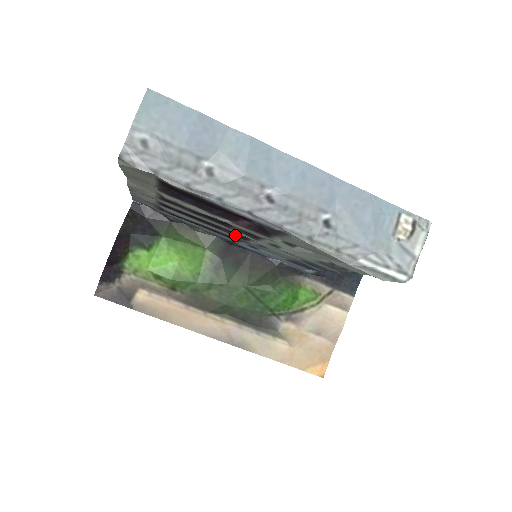
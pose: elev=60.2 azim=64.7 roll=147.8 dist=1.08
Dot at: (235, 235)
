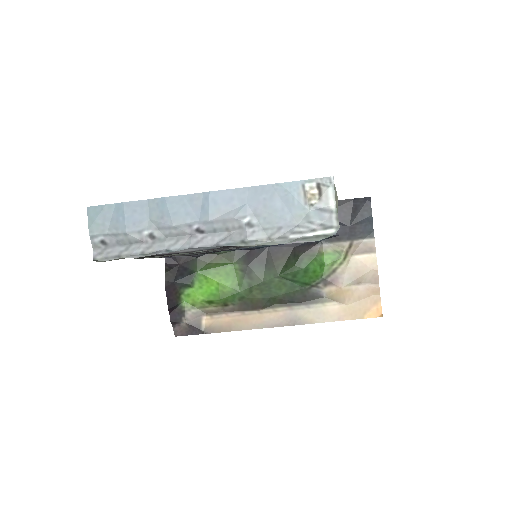
Dot at: occluded
